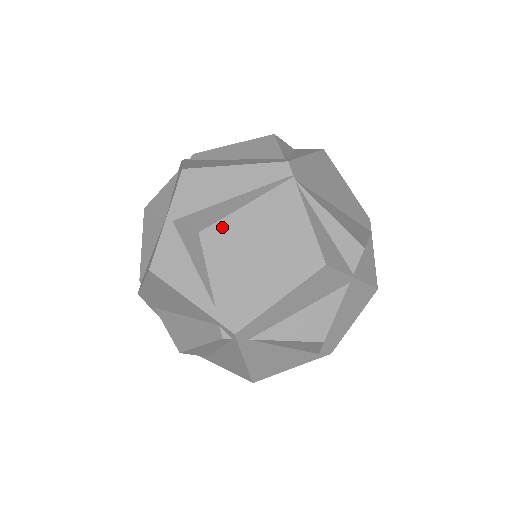
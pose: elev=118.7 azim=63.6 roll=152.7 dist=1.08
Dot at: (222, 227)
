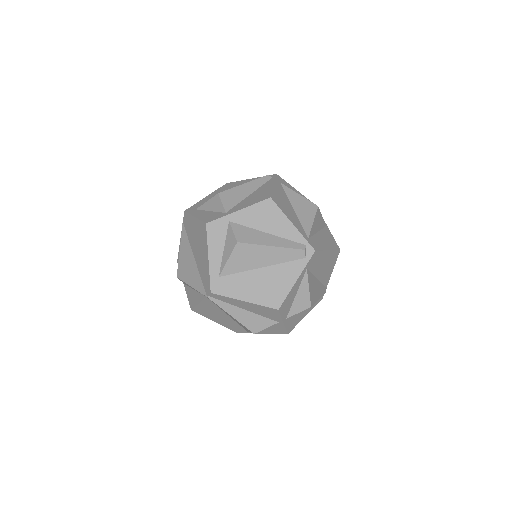
Dot at: occluded
